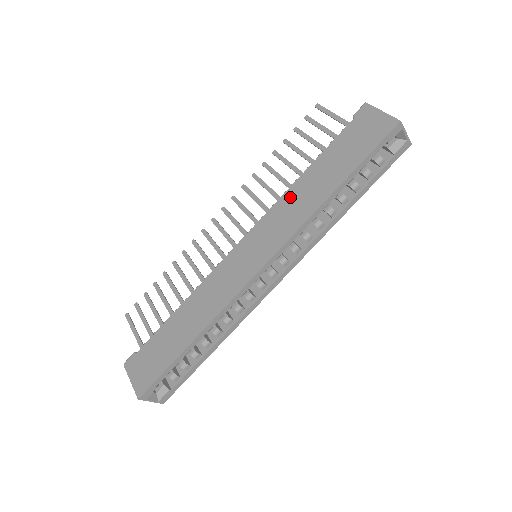
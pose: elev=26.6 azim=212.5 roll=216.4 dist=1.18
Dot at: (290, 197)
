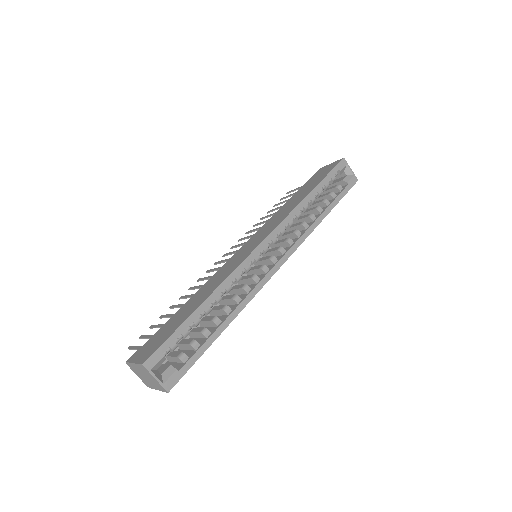
Dot at: (277, 214)
